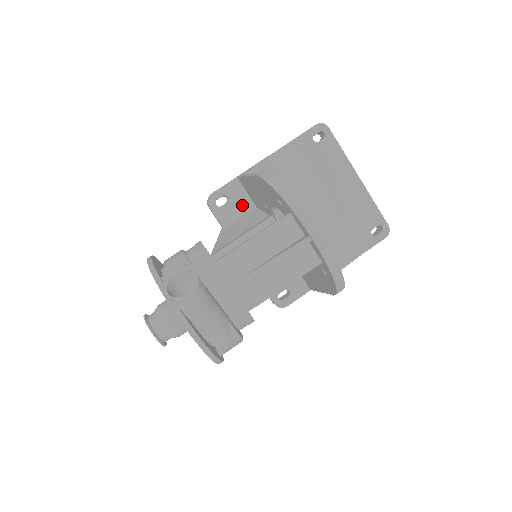
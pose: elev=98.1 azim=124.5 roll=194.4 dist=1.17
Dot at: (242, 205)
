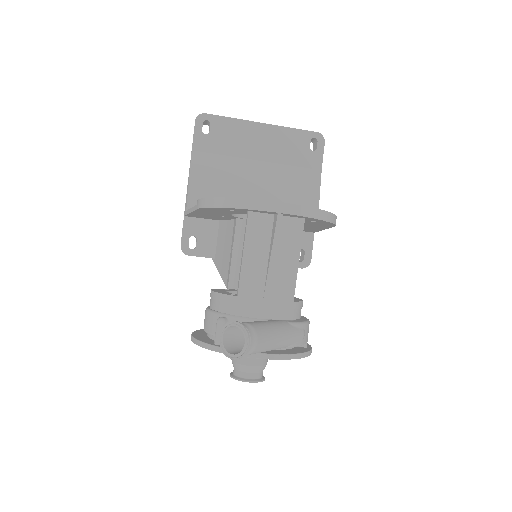
Dot at: (208, 230)
